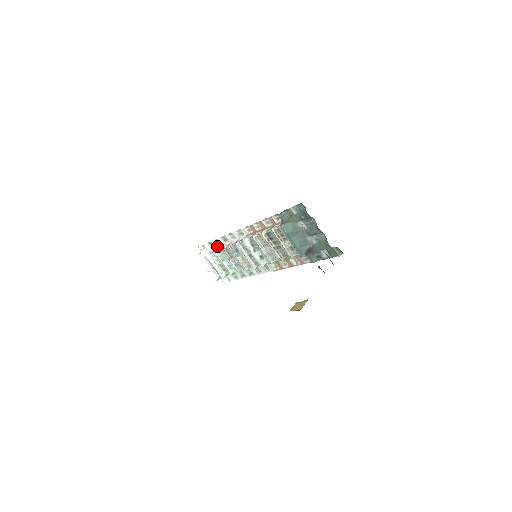
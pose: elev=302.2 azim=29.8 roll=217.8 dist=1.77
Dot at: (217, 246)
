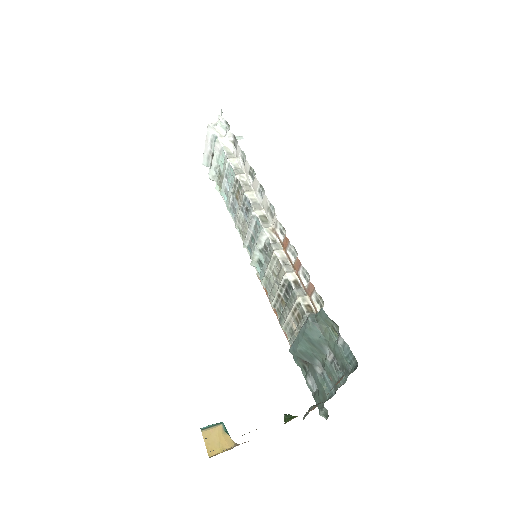
Dot at: (238, 157)
